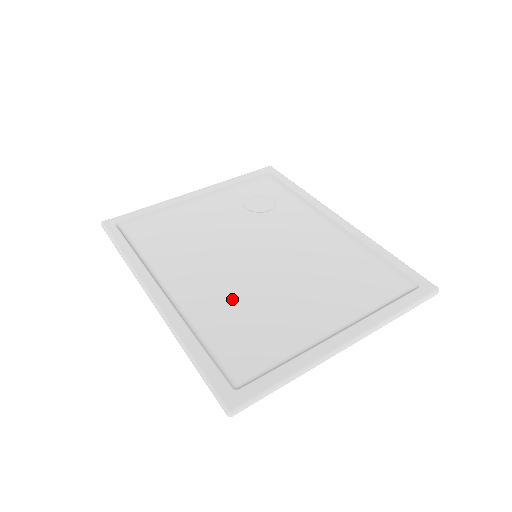
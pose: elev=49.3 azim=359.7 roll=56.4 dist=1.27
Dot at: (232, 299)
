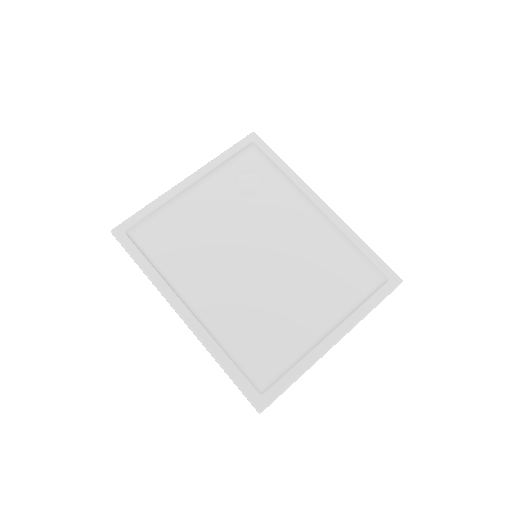
Dot at: (244, 308)
